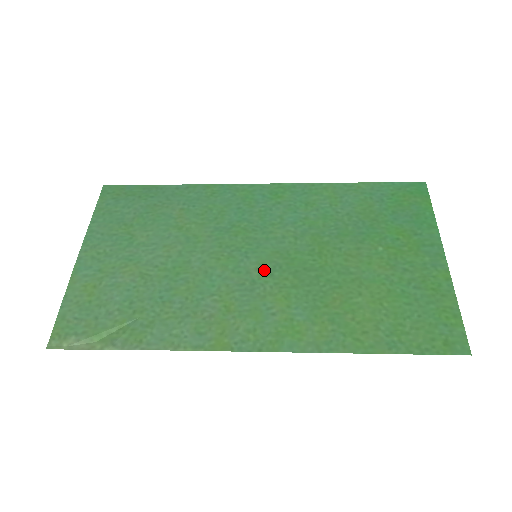
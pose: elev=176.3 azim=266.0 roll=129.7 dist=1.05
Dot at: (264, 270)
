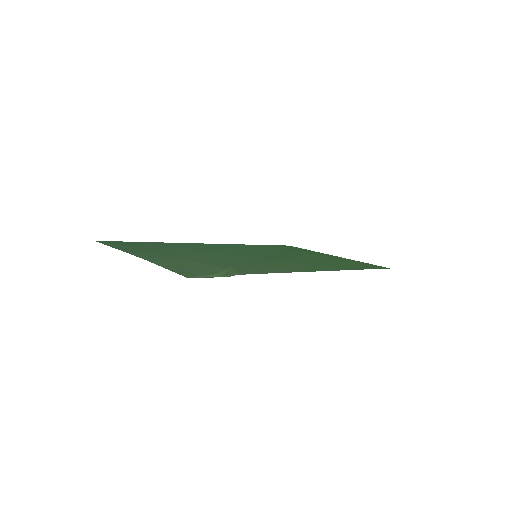
Dot at: (269, 258)
